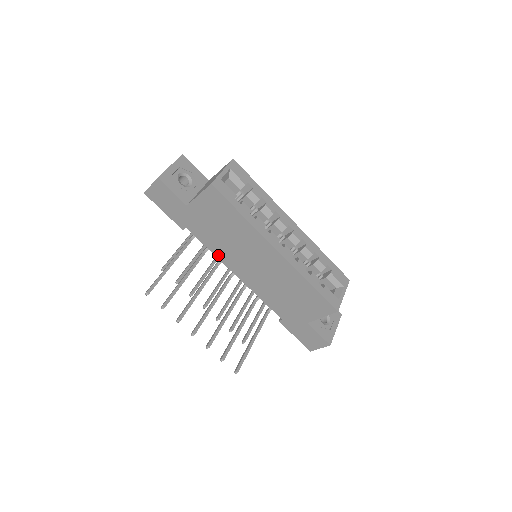
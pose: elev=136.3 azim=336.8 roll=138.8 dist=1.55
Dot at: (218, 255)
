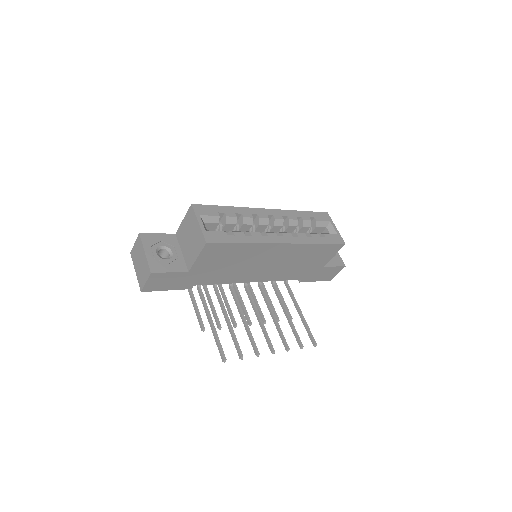
Dot at: (232, 281)
